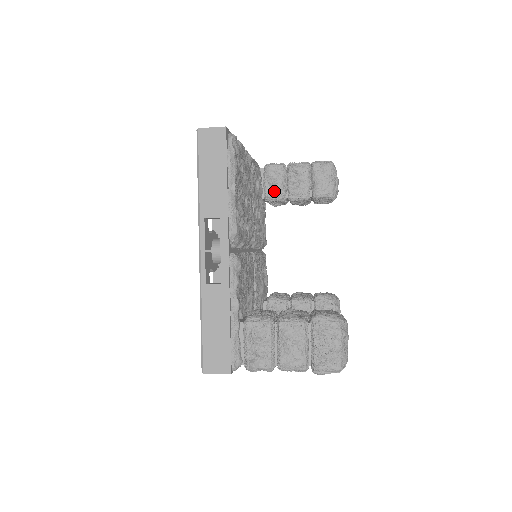
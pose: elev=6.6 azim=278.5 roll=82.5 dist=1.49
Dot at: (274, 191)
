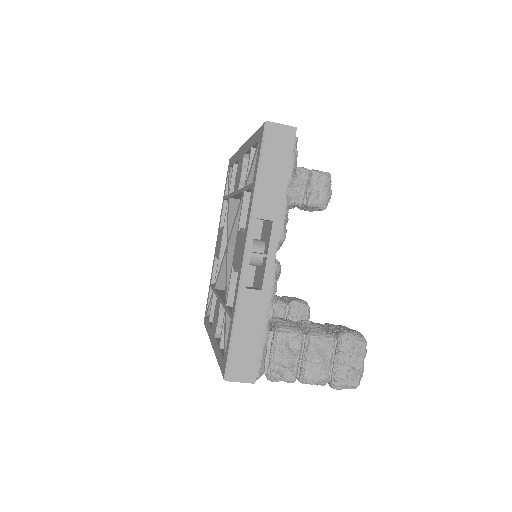
Dot at: occluded
